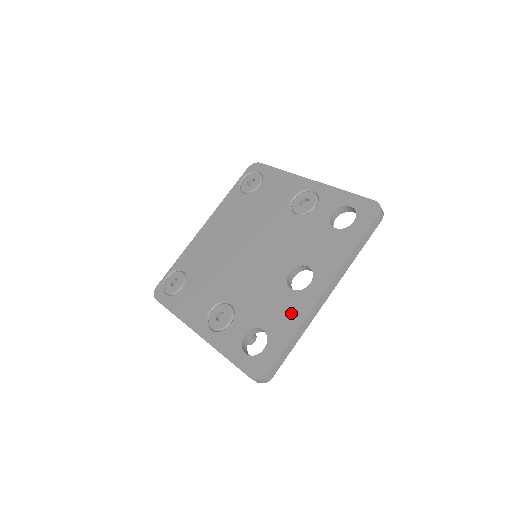
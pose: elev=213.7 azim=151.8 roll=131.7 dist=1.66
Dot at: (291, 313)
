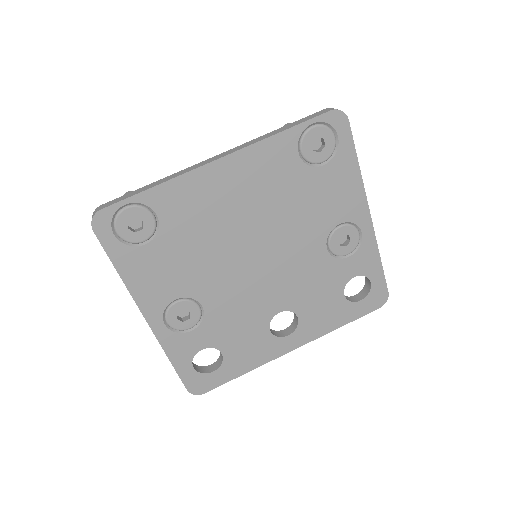
Dot at: (256, 353)
